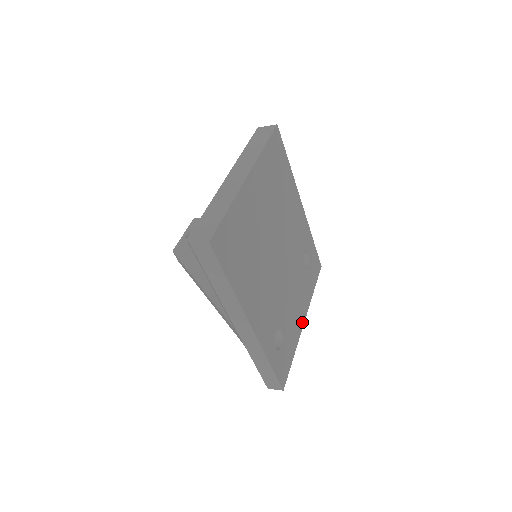
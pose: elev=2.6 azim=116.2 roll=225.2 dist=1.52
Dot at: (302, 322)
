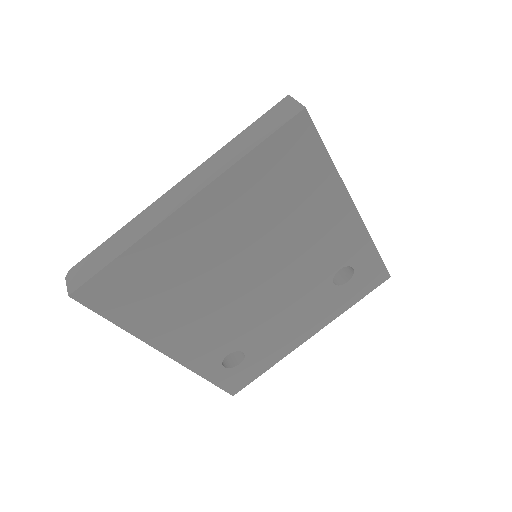
Dot at: (303, 338)
